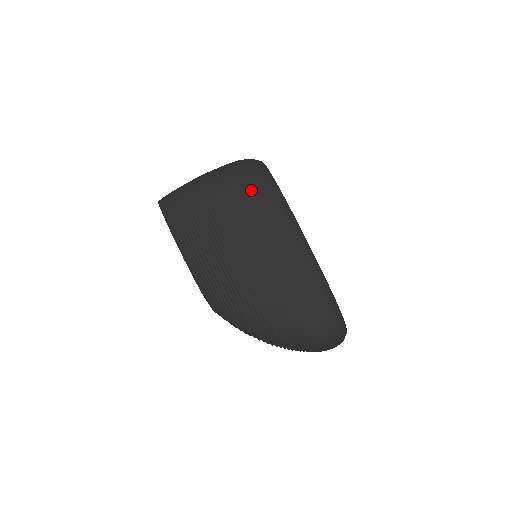
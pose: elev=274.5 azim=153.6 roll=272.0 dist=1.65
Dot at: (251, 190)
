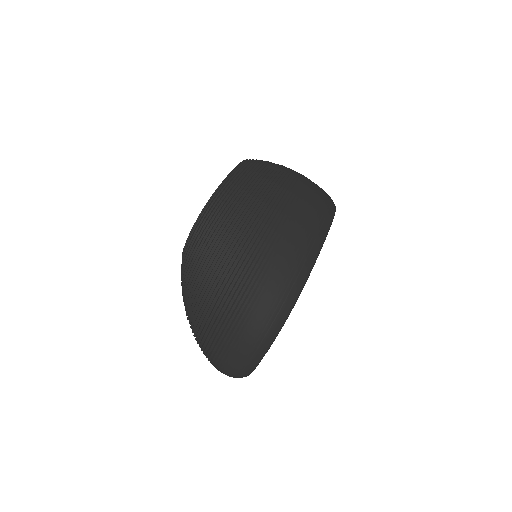
Dot at: (319, 189)
